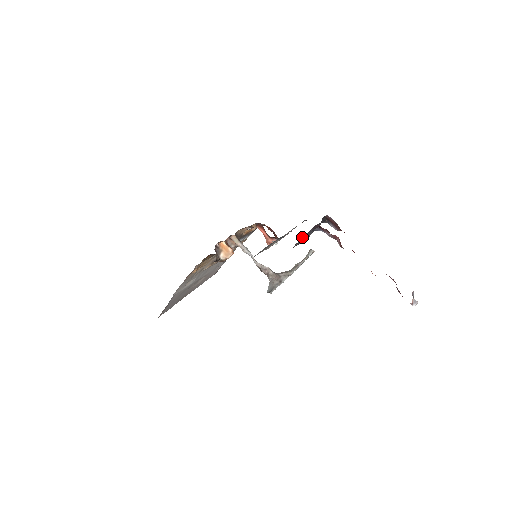
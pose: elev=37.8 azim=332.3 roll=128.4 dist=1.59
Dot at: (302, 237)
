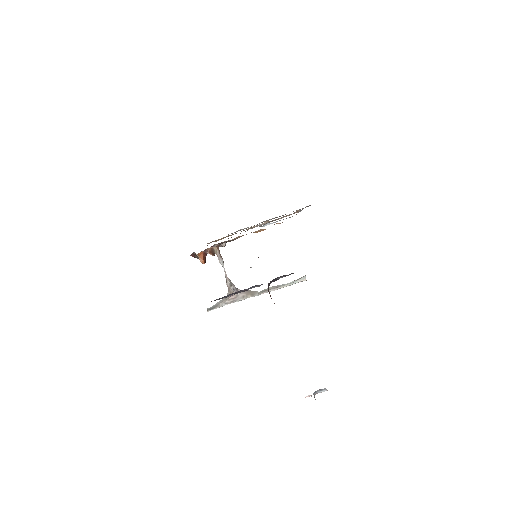
Dot at: (228, 295)
